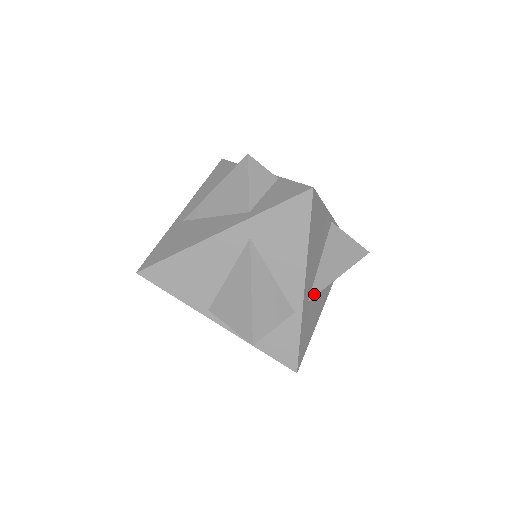
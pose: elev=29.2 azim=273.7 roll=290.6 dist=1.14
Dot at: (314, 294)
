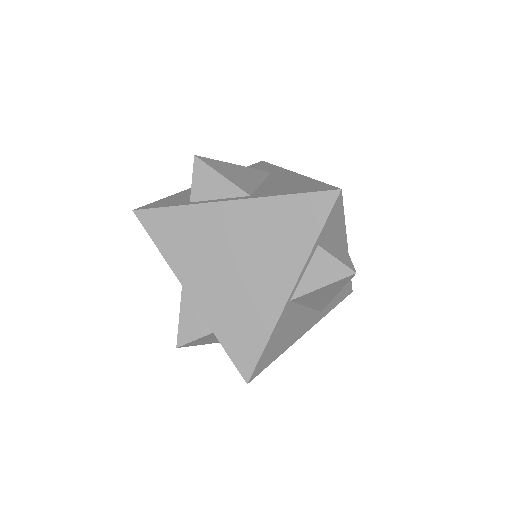
Dot at: (322, 309)
